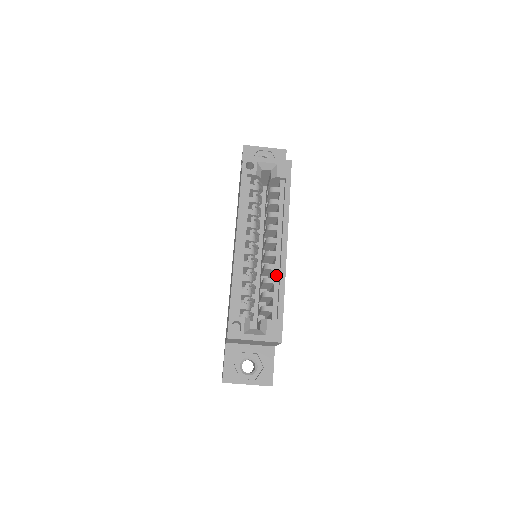
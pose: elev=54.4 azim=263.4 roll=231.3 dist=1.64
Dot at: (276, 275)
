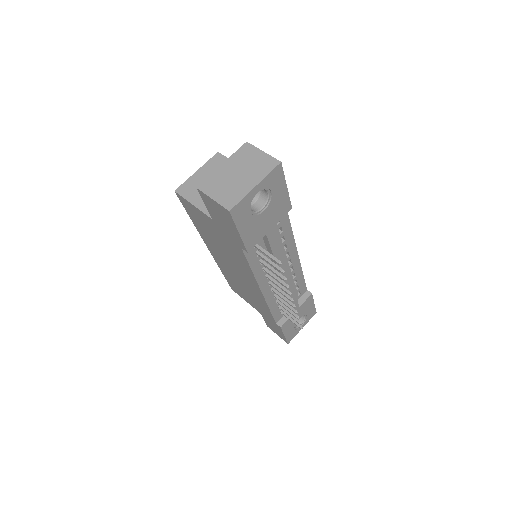
Dot at: occluded
